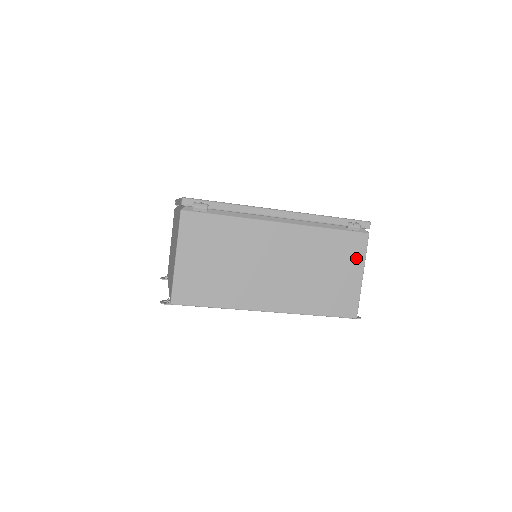
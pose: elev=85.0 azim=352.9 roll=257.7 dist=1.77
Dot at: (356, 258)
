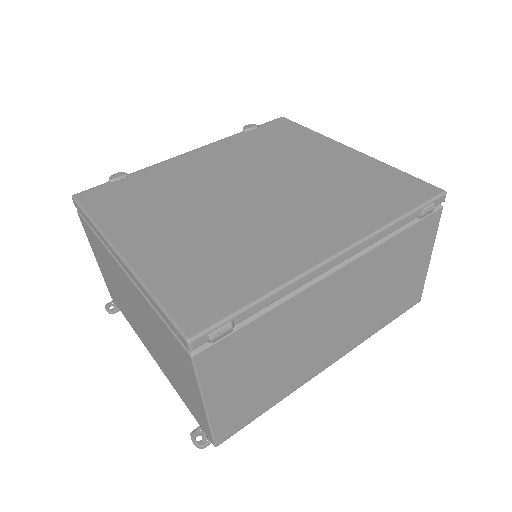
Dot at: (426, 245)
